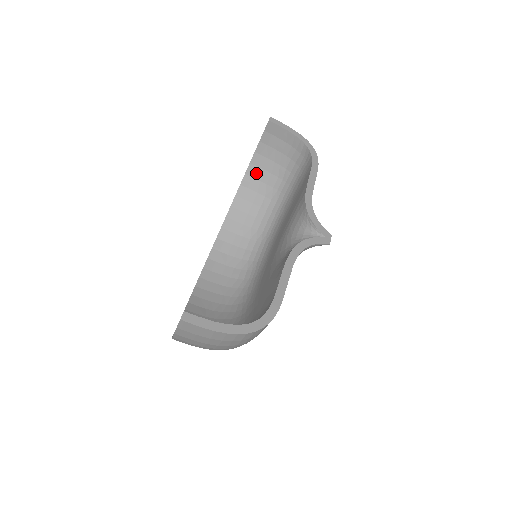
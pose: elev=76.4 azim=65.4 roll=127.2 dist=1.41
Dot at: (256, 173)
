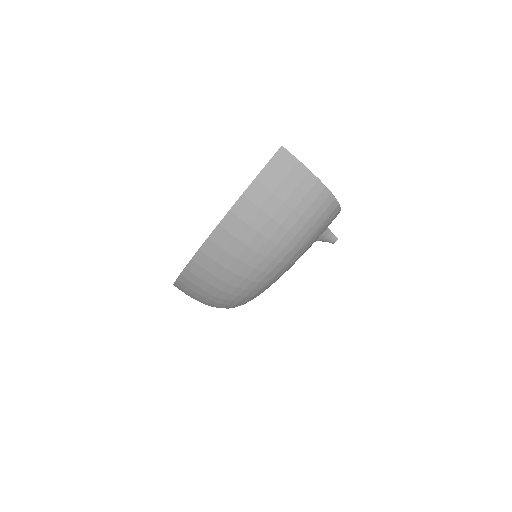
Dot at: occluded
